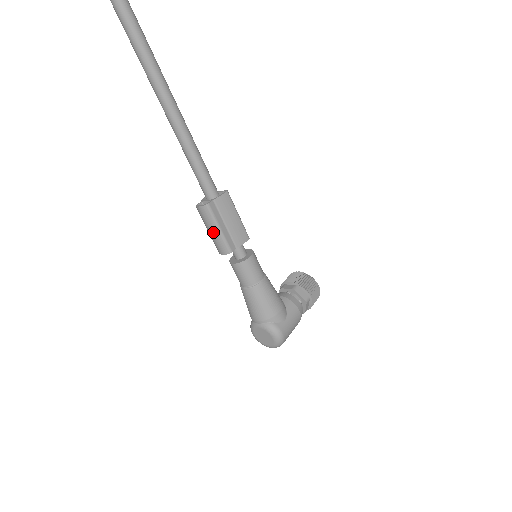
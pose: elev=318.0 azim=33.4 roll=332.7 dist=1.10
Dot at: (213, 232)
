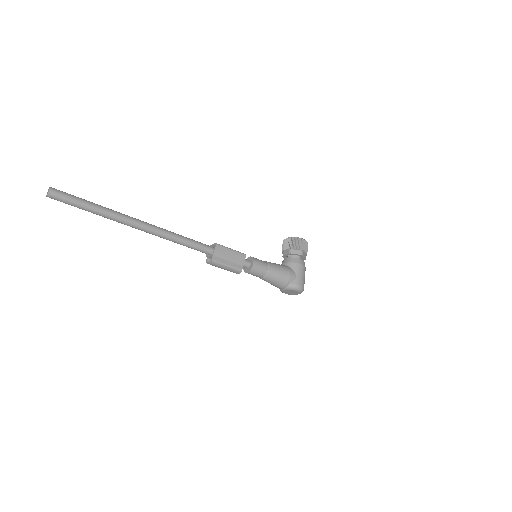
Dot at: (225, 269)
